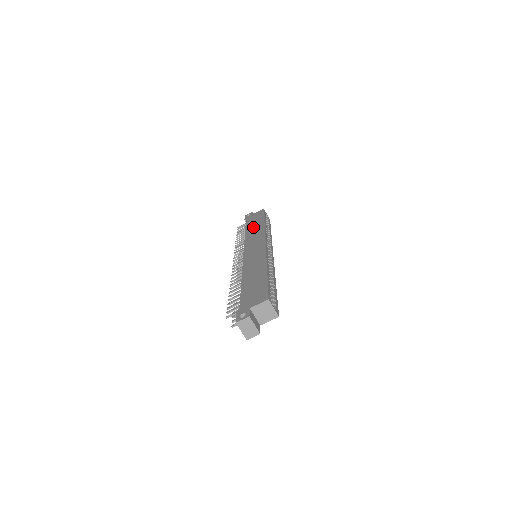
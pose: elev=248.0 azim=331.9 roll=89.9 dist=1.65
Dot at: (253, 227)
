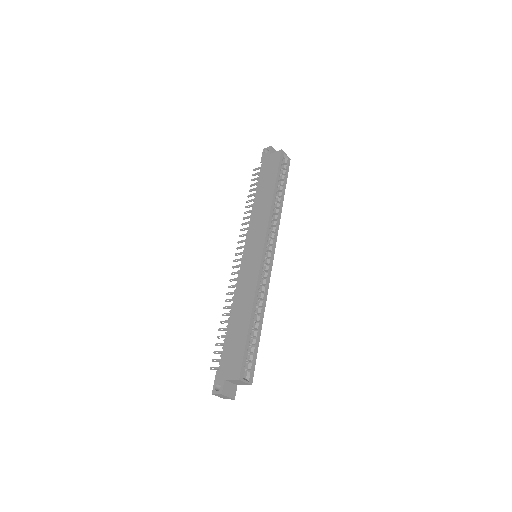
Dot at: (262, 194)
